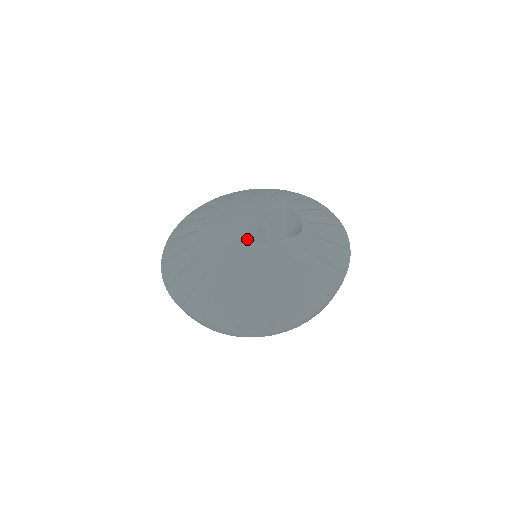
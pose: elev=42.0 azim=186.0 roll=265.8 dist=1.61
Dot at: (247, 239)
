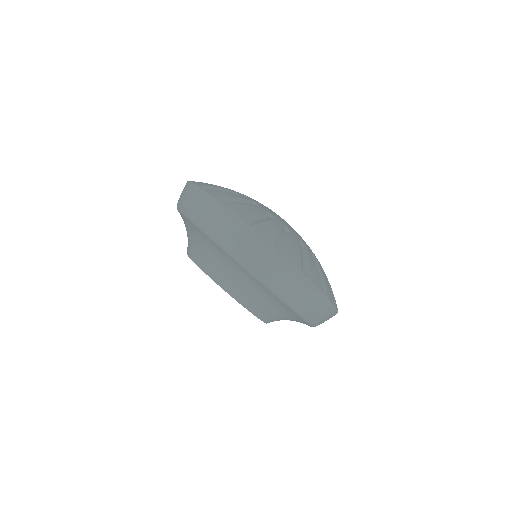
Dot at: occluded
